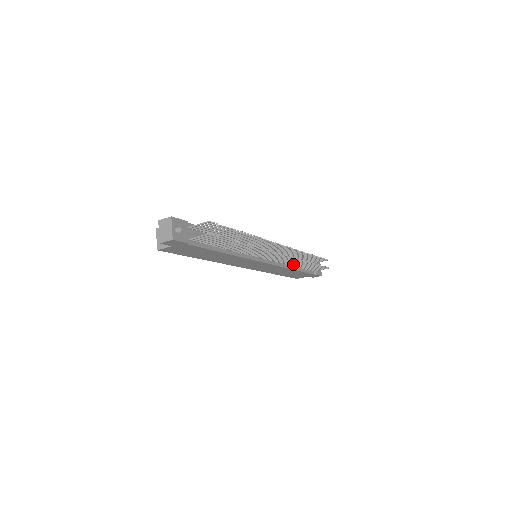
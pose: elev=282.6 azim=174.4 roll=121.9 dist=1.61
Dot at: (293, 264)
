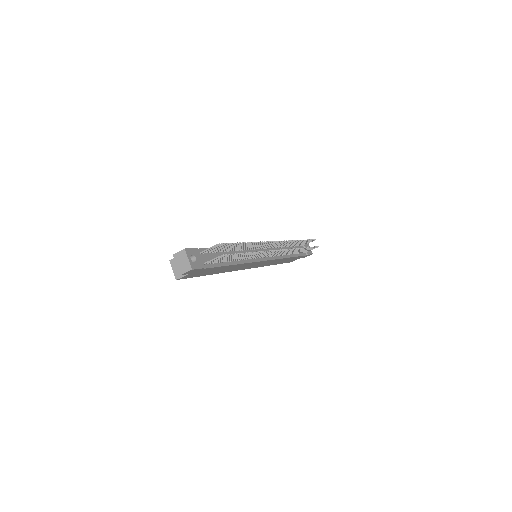
Dot at: (288, 253)
